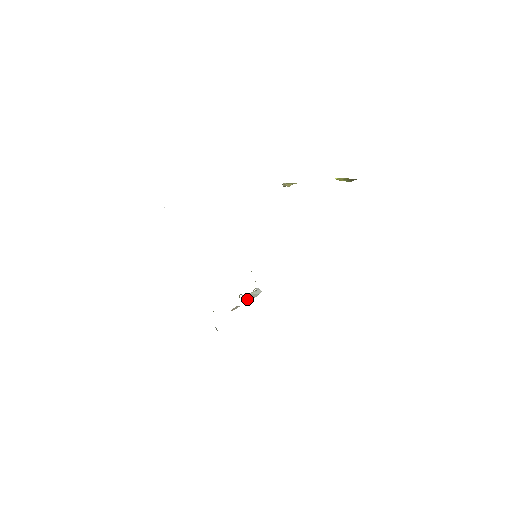
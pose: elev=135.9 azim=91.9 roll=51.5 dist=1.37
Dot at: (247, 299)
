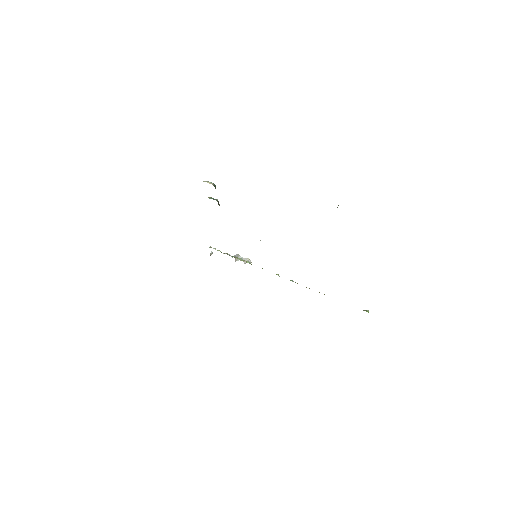
Dot at: (238, 260)
